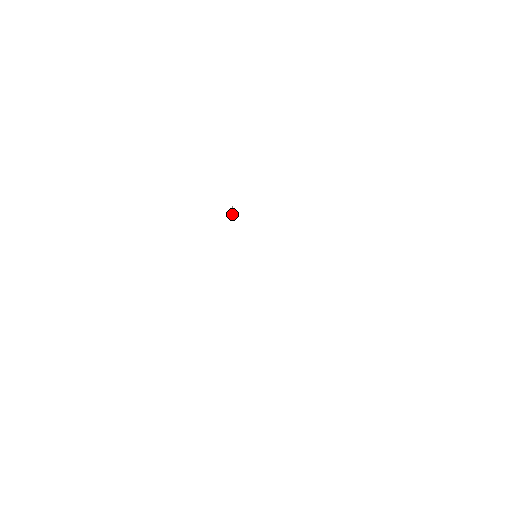
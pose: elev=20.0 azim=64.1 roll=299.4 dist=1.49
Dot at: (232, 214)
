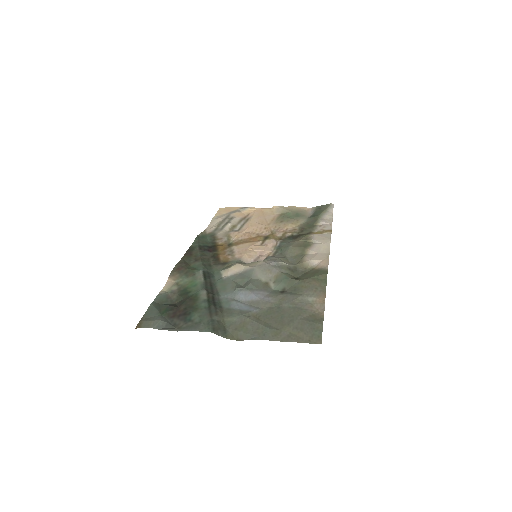
Dot at: (287, 274)
